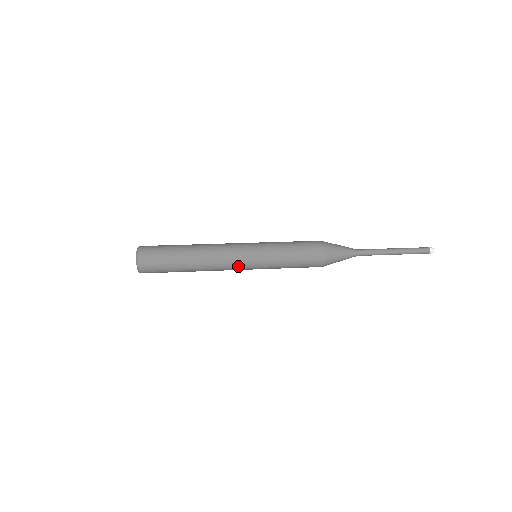
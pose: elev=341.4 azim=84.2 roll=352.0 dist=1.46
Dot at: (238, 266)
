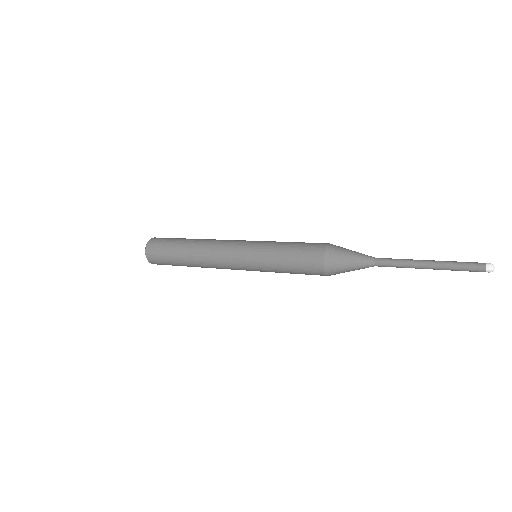
Dot at: (232, 266)
